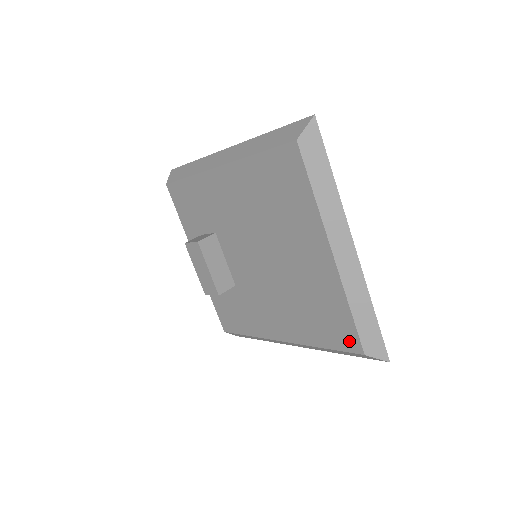
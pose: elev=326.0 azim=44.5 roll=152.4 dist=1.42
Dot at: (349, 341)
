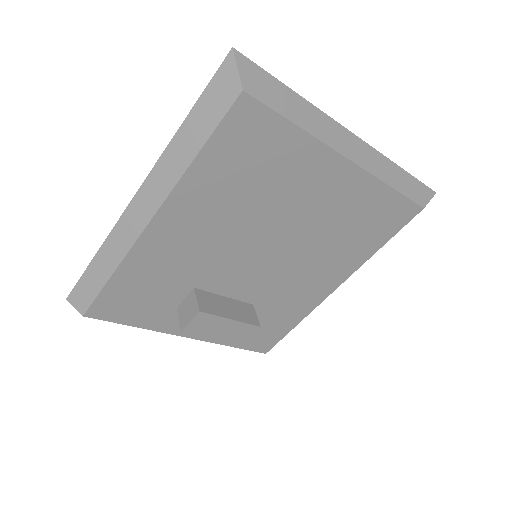
Dot at: (404, 214)
